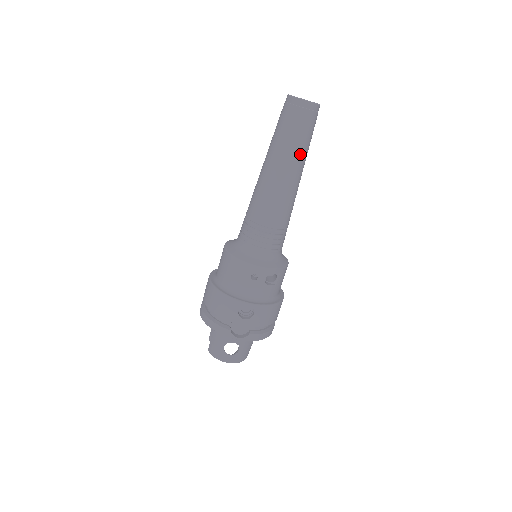
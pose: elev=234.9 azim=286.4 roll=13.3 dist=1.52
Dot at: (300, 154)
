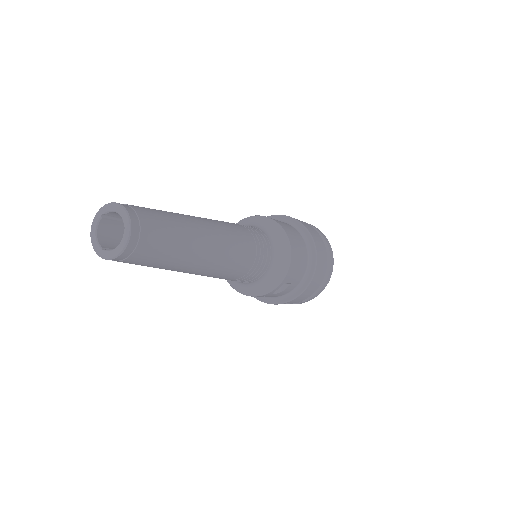
Dot at: (178, 264)
